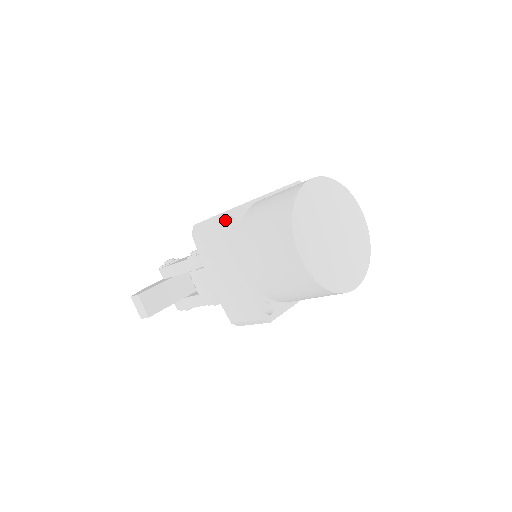
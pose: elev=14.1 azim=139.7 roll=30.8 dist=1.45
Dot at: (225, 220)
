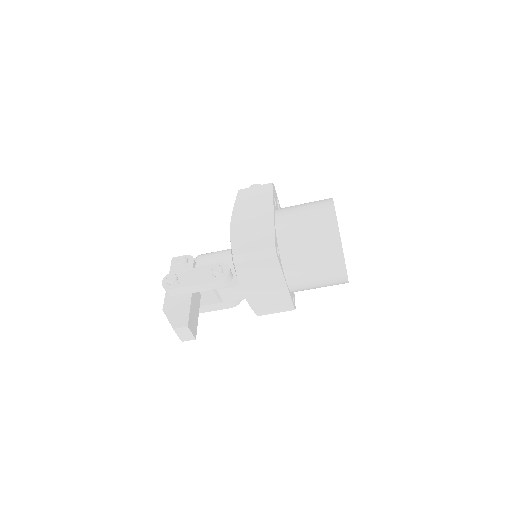
Dot at: occluded
